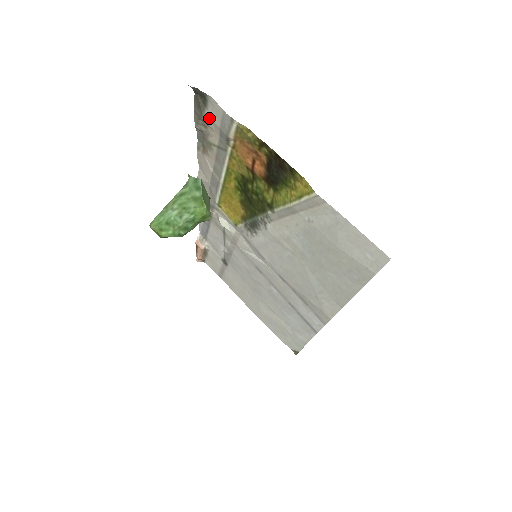
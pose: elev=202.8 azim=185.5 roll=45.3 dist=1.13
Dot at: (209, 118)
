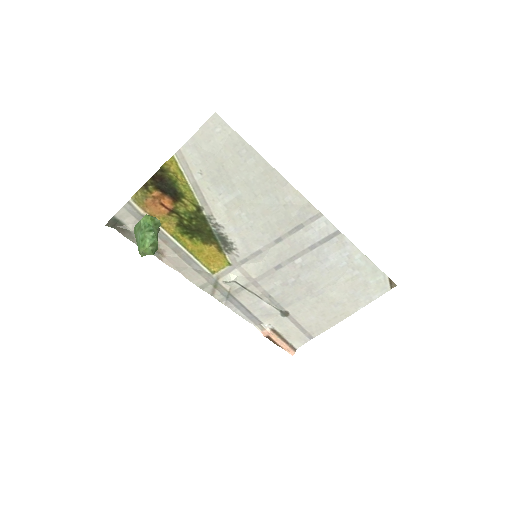
Dot at: (131, 226)
